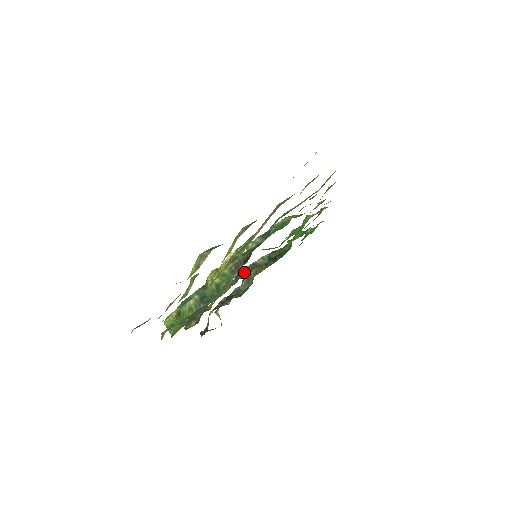
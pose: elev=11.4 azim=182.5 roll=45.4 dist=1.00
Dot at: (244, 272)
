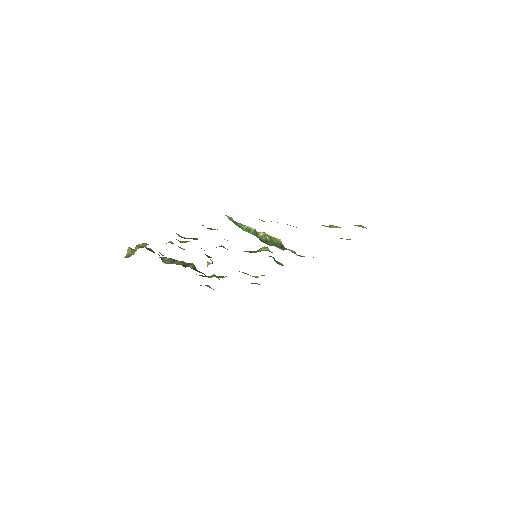
Dot at: occluded
